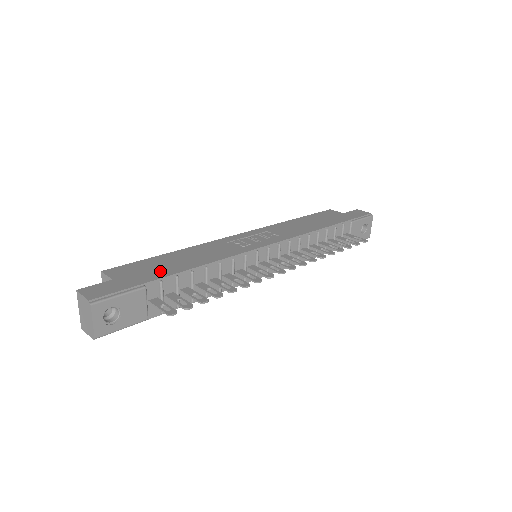
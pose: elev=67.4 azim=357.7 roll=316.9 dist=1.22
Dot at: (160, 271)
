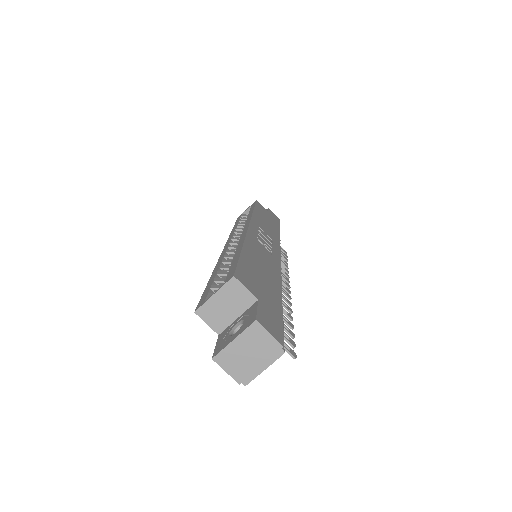
Dot at: (271, 289)
